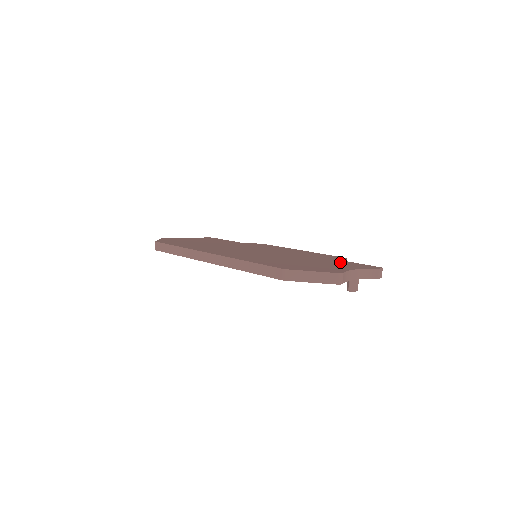
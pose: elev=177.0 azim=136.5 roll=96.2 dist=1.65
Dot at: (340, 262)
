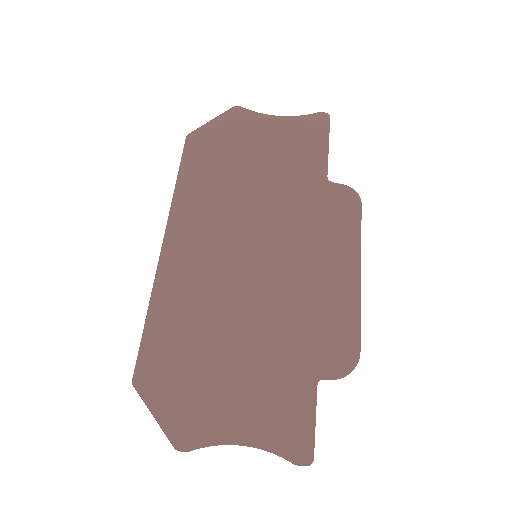
Dot at: (289, 390)
